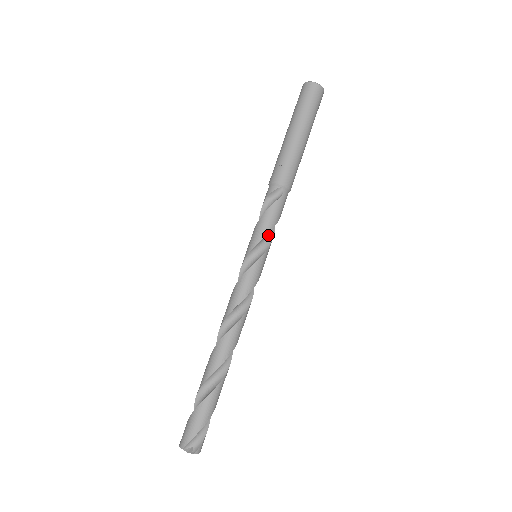
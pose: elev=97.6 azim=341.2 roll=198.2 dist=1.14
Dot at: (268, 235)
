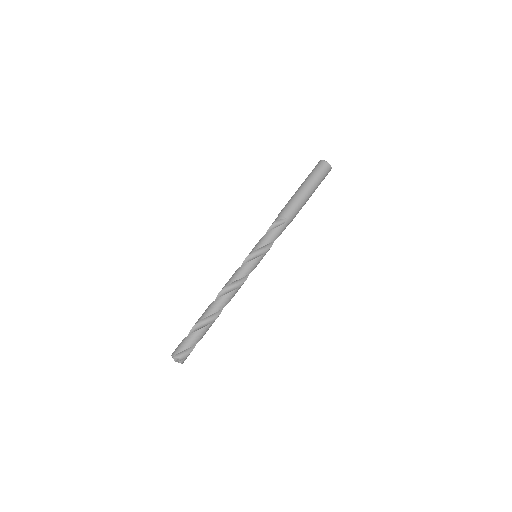
Dot at: (268, 245)
